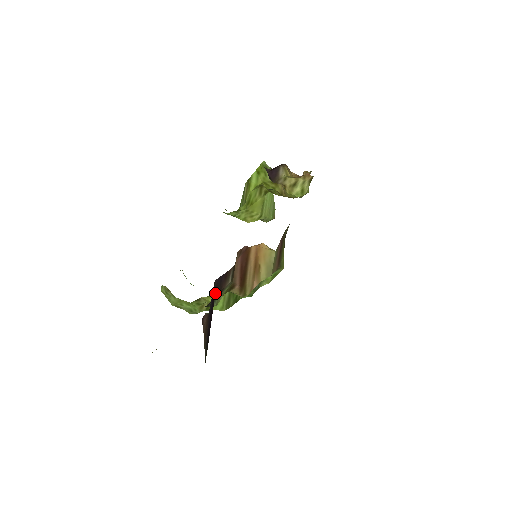
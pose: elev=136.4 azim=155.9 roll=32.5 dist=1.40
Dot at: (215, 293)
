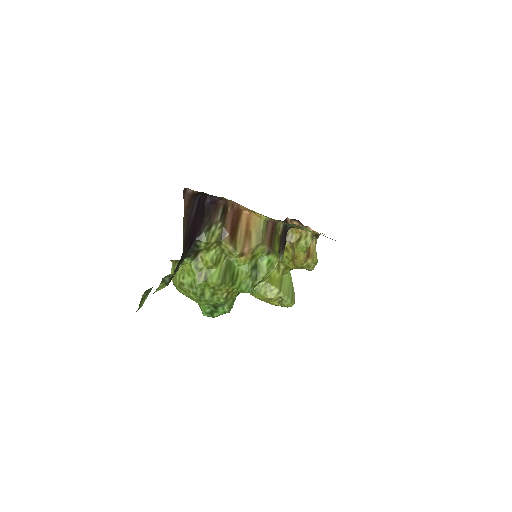
Dot at: (205, 218)
